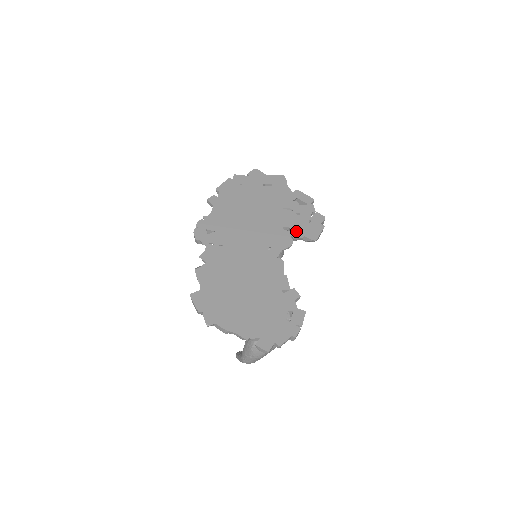
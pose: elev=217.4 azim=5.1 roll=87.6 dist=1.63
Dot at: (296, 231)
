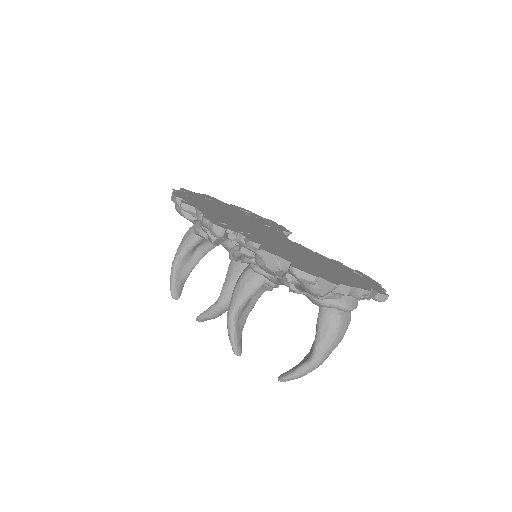
Dot at: (273, 227)
